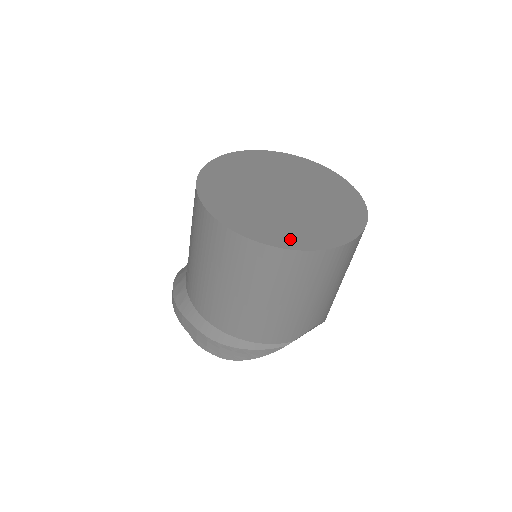
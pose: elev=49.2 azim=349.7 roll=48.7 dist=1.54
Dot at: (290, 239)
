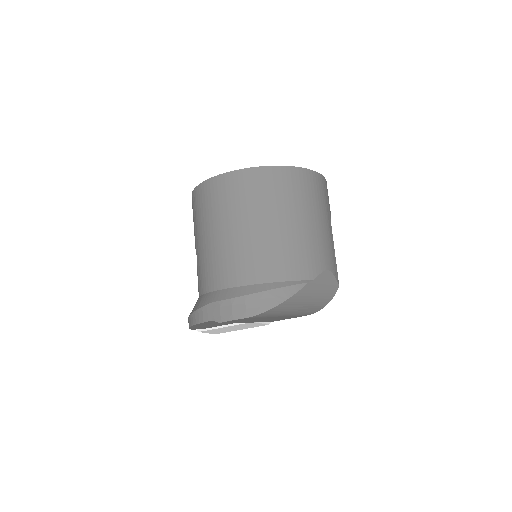
Dot at: occluded
